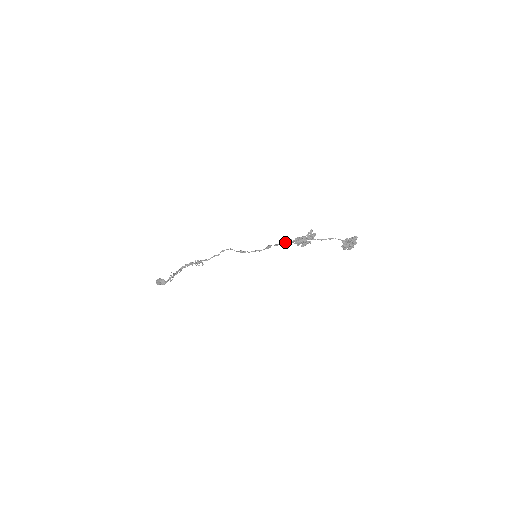
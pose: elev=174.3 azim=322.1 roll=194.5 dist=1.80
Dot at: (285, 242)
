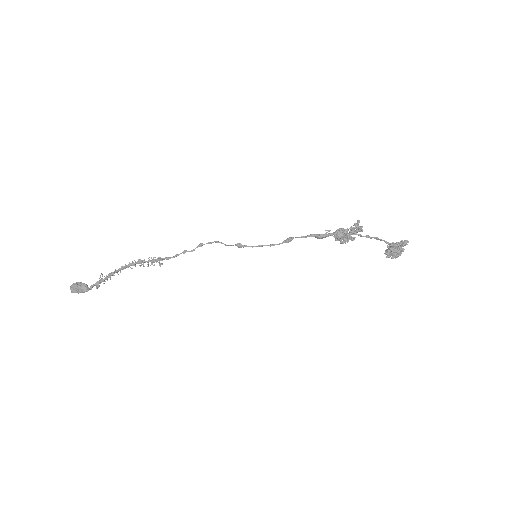
Dot at: occluded
